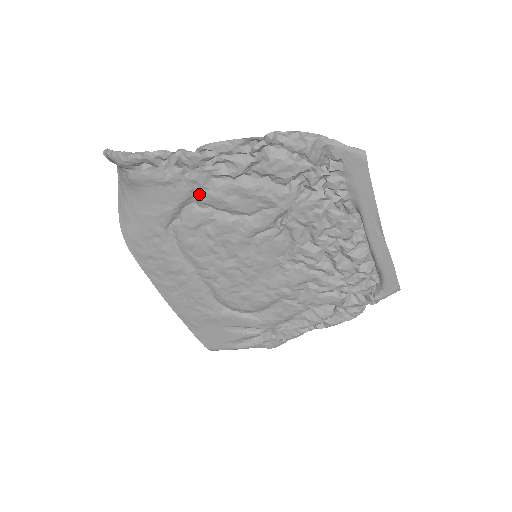
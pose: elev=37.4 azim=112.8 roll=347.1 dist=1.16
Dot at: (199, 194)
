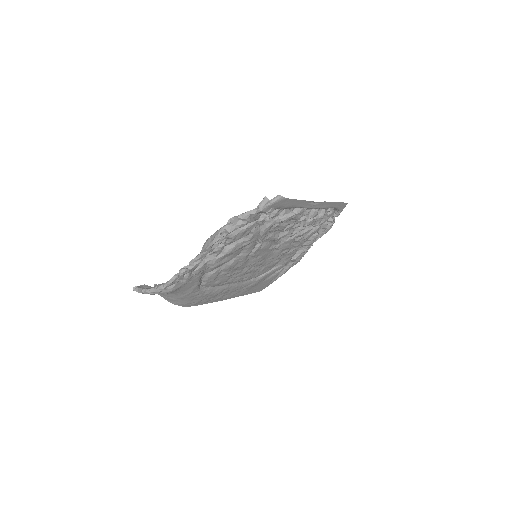
Dot at: (206, 272)
